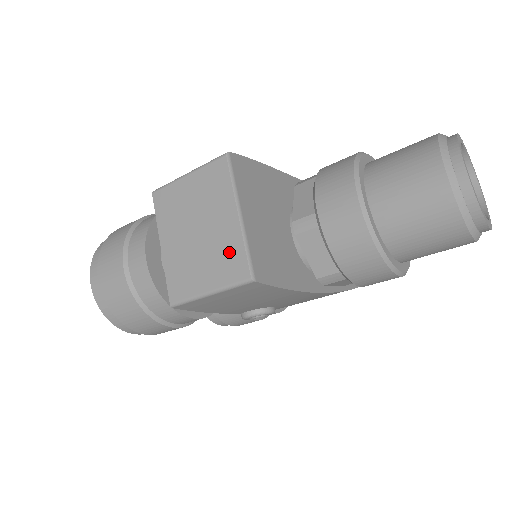
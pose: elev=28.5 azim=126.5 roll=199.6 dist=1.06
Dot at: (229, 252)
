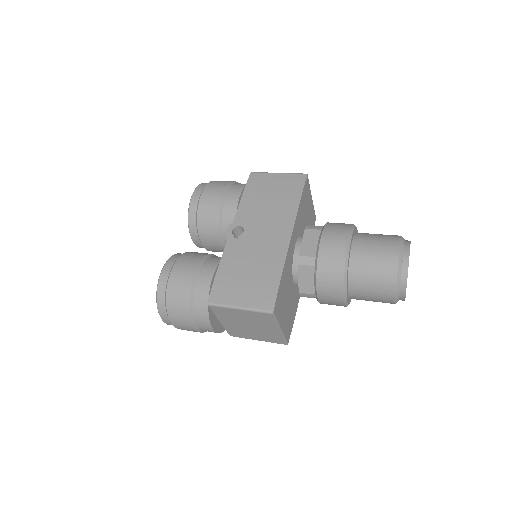
Dot at: (273, 337)
